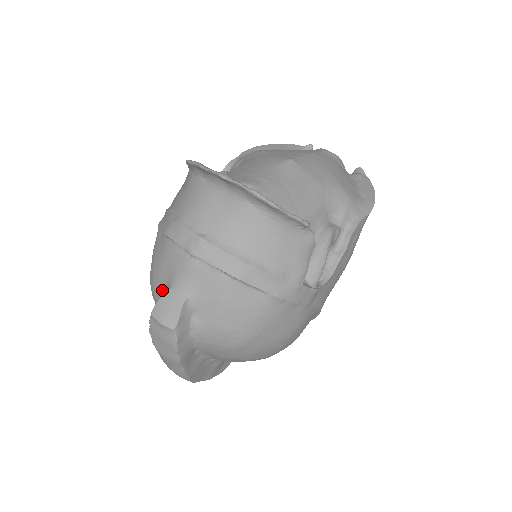
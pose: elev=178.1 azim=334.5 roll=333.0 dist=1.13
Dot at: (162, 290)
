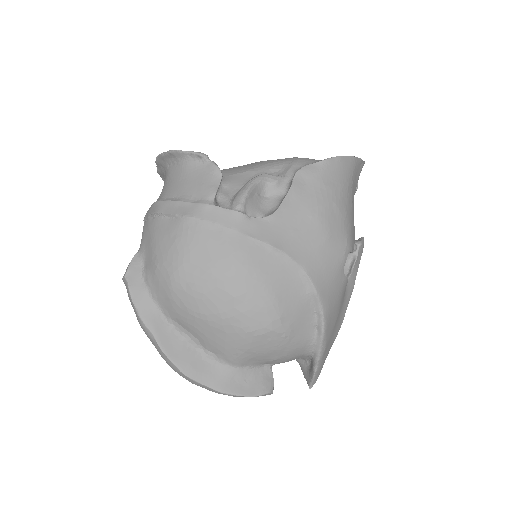
Dot at: occluded
